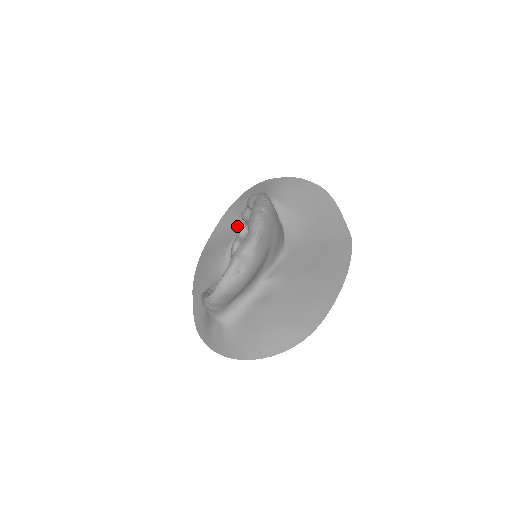
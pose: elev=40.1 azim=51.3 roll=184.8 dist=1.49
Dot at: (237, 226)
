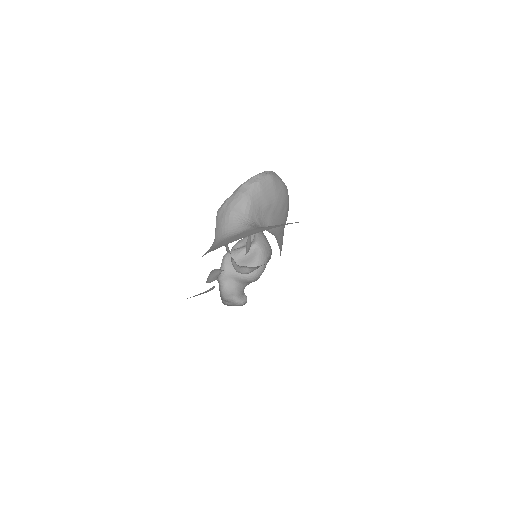
Dot at: occluded
